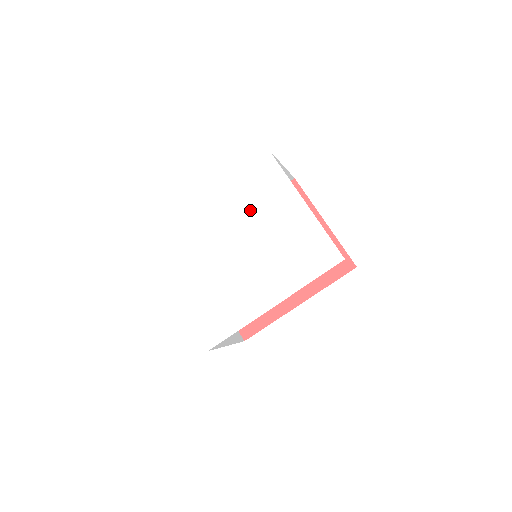
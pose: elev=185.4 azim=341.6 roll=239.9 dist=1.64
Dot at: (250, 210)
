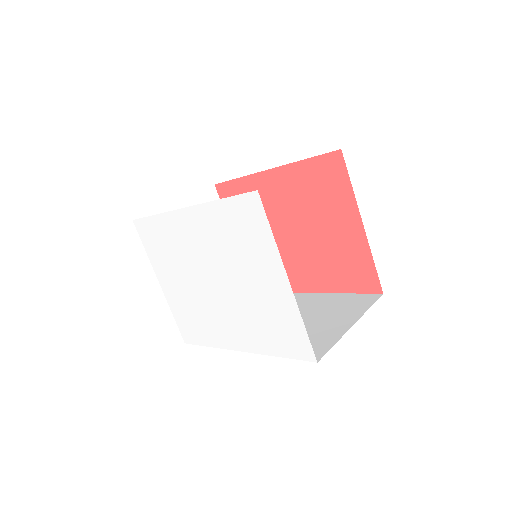
Dot at: (228, 249)
